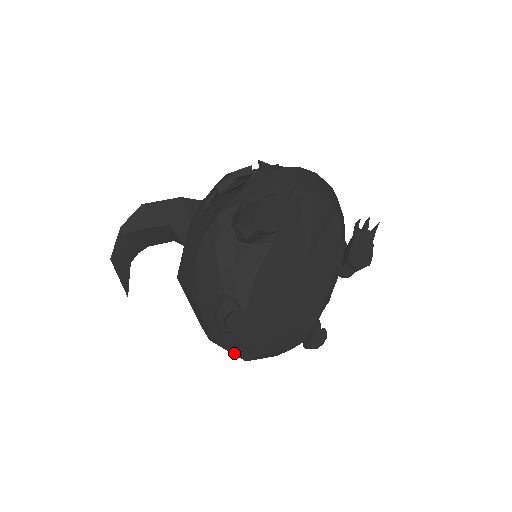
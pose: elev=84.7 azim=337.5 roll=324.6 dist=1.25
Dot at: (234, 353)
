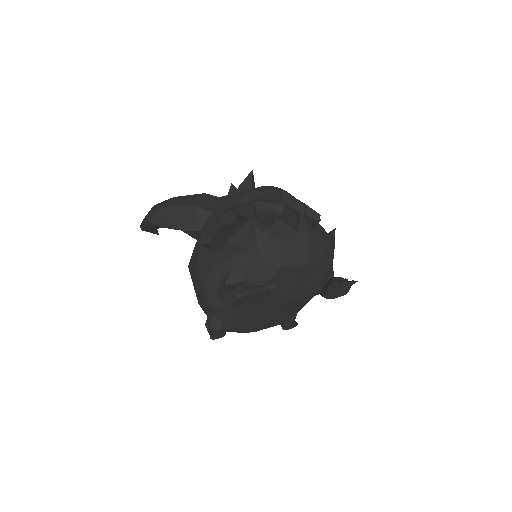
Dot at: occluded
